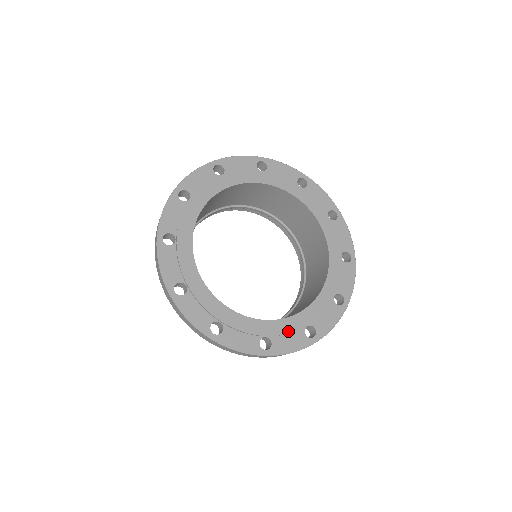
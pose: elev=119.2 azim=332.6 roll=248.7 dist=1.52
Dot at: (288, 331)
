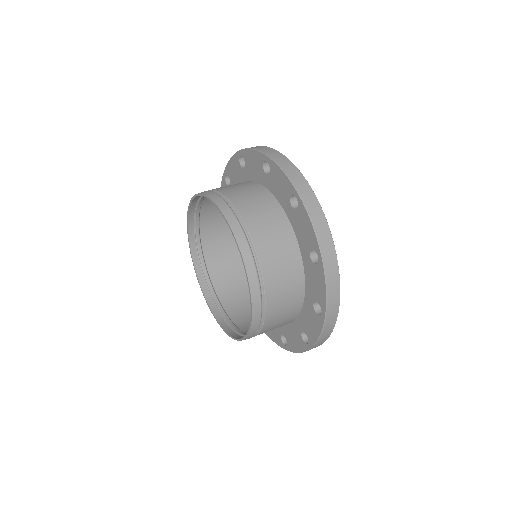
Dot at: occluded
